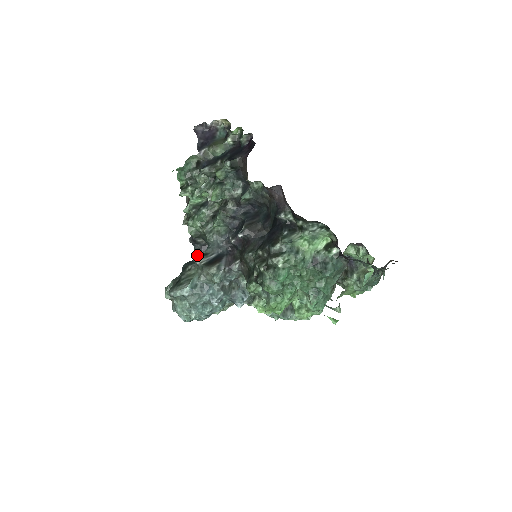
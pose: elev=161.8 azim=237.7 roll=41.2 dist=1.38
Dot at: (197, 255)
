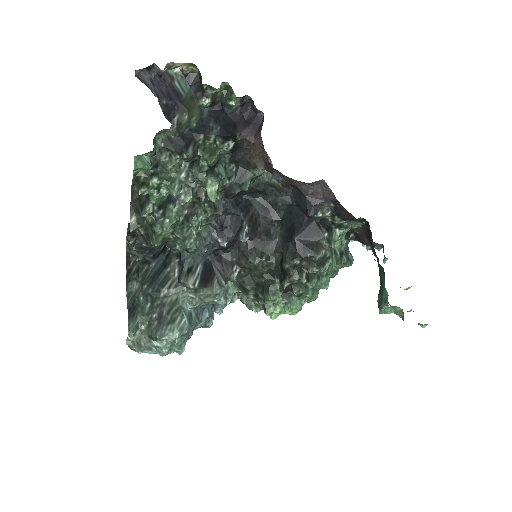
Dot at: (141, 263)
